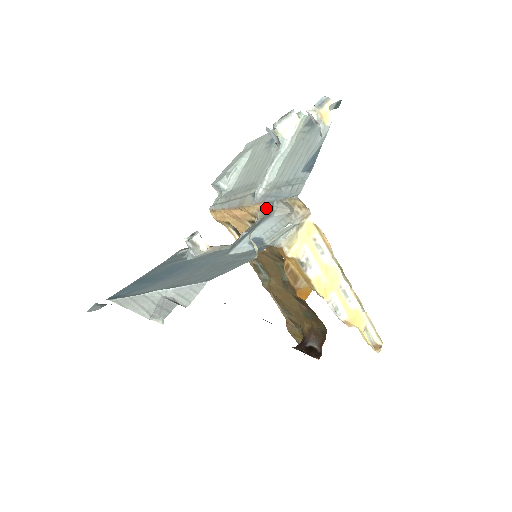
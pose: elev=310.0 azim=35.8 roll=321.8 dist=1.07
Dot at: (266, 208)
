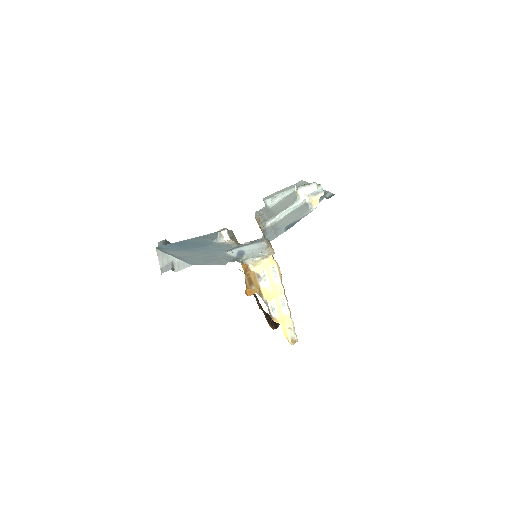
Dot at: (264, 236)
